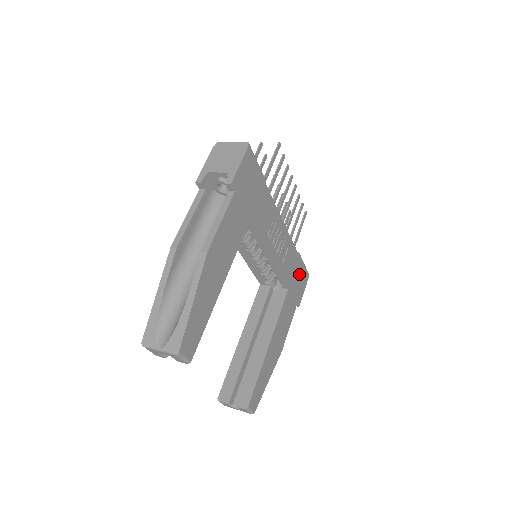
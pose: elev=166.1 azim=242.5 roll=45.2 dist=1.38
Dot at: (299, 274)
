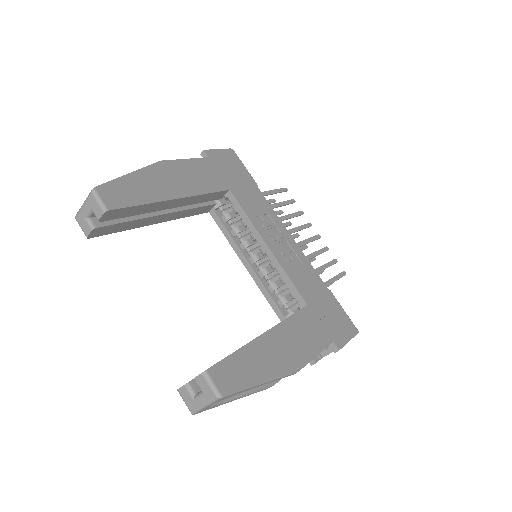
Dot at: (332, 310)
